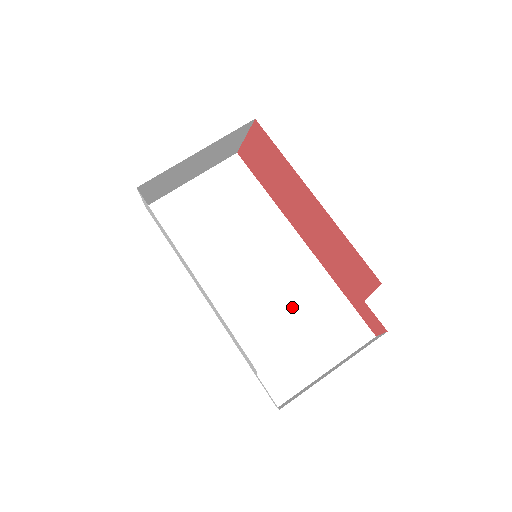
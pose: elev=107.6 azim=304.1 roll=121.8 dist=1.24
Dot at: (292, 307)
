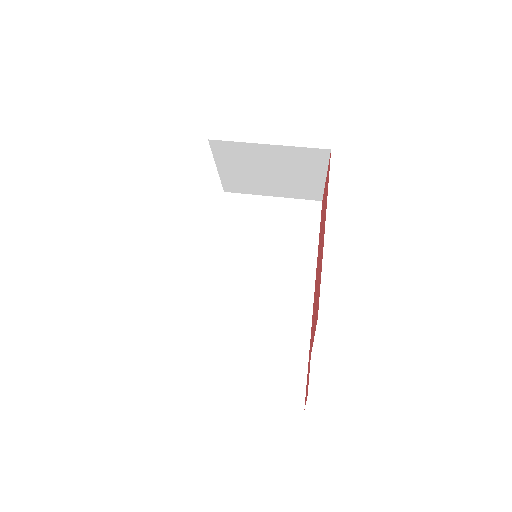
Dot at: (257, 329)
